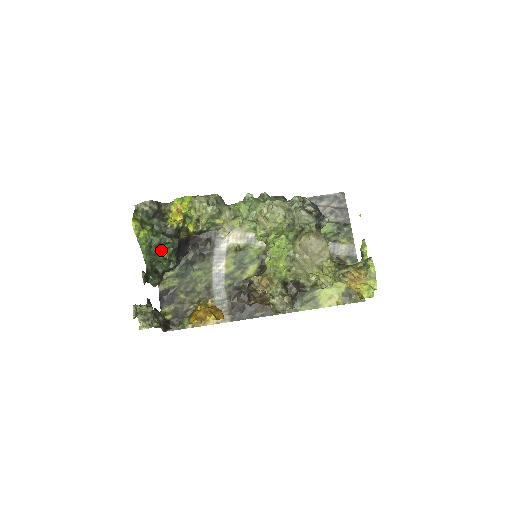
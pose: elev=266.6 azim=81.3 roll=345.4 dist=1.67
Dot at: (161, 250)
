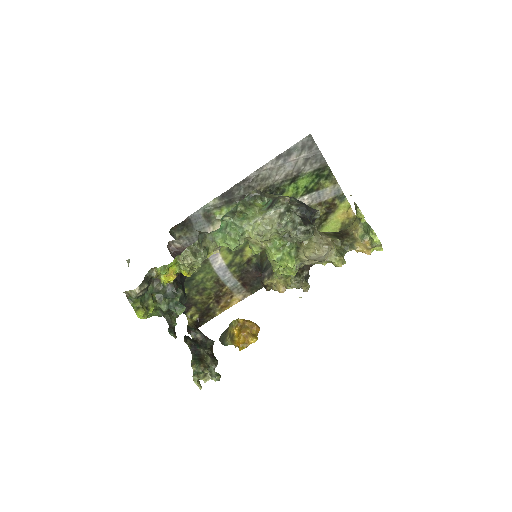
Dot at: occluded
